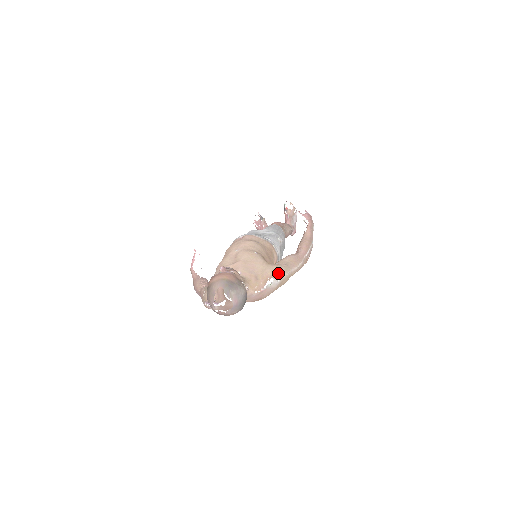
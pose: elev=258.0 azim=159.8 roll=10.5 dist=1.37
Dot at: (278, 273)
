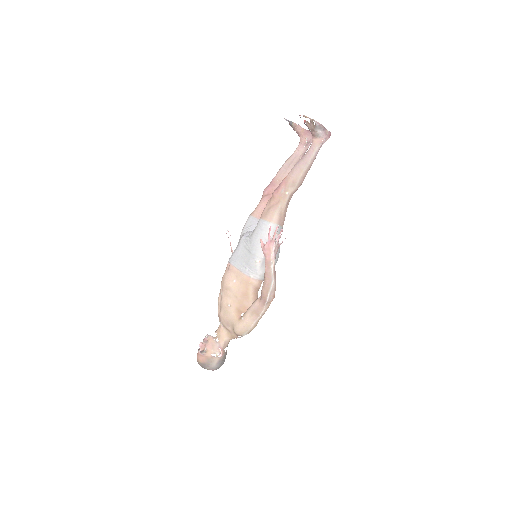
Dot at: (241, 333)
